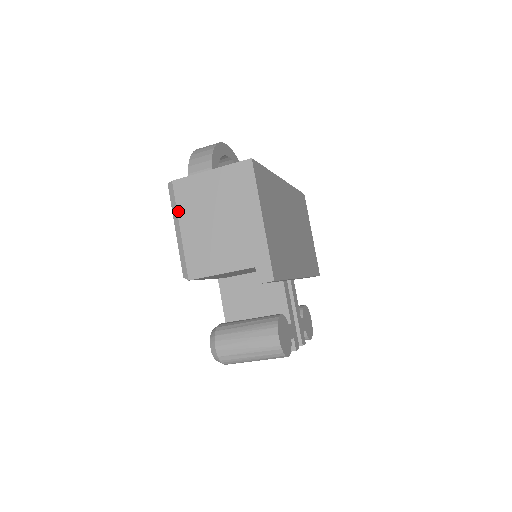
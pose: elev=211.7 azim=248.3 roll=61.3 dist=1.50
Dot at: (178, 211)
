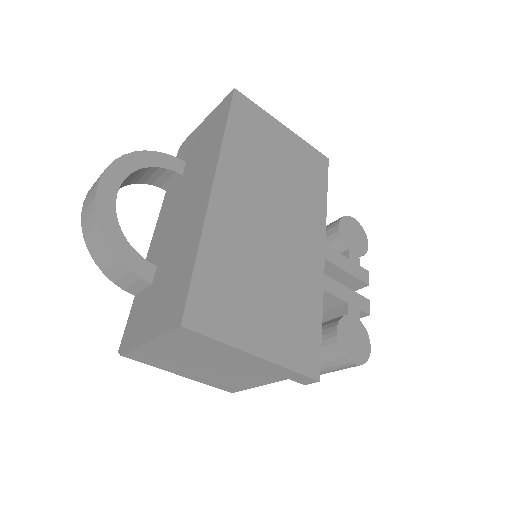
Dot at: (159, 368)
